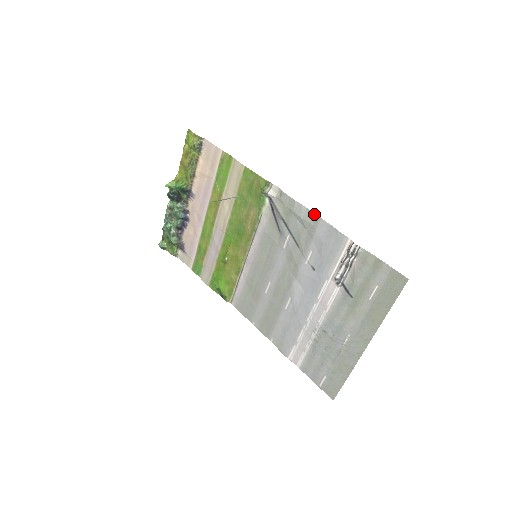
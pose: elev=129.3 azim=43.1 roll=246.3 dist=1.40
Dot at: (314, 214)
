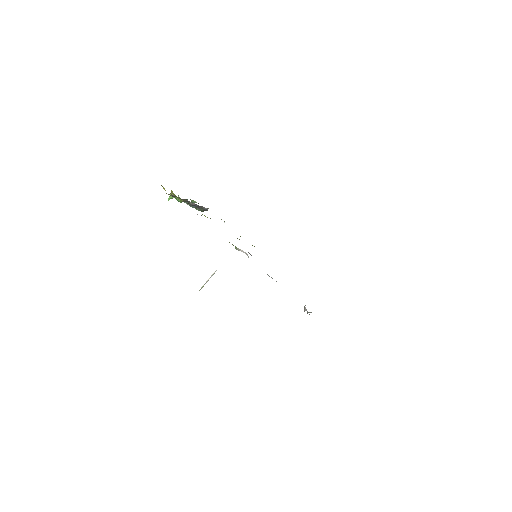
Dot at: occluded
